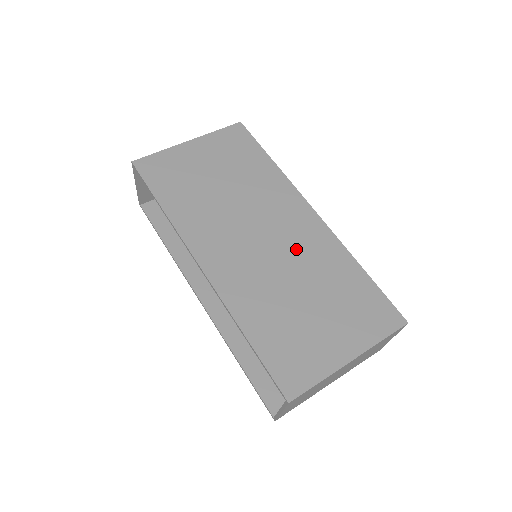
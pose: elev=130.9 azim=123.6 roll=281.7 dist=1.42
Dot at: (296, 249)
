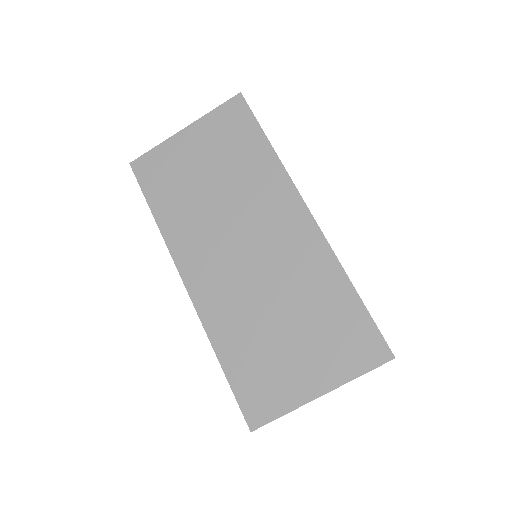
Dot at: (281, 263)
